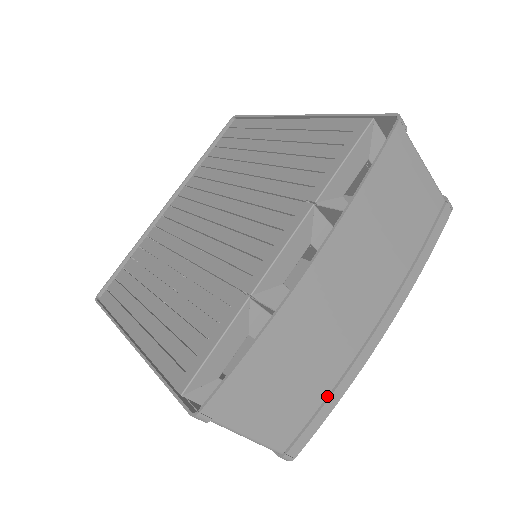
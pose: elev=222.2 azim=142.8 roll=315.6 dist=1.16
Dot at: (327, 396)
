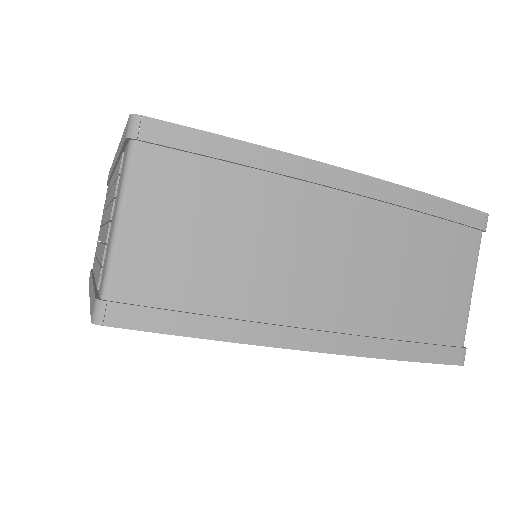
Dot at: (210, 315)
